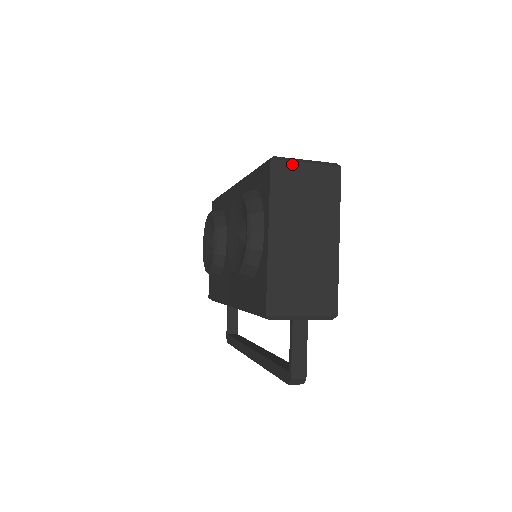
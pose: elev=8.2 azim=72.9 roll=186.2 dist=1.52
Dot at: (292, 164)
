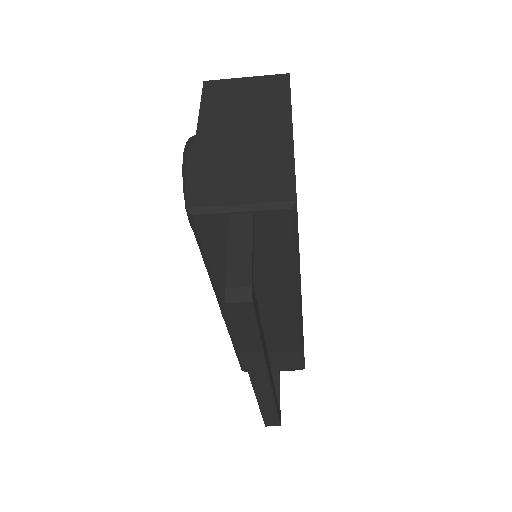
Dot at: (228, 81)
